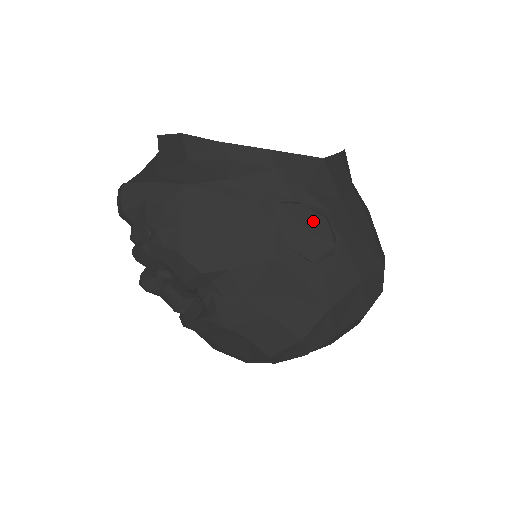
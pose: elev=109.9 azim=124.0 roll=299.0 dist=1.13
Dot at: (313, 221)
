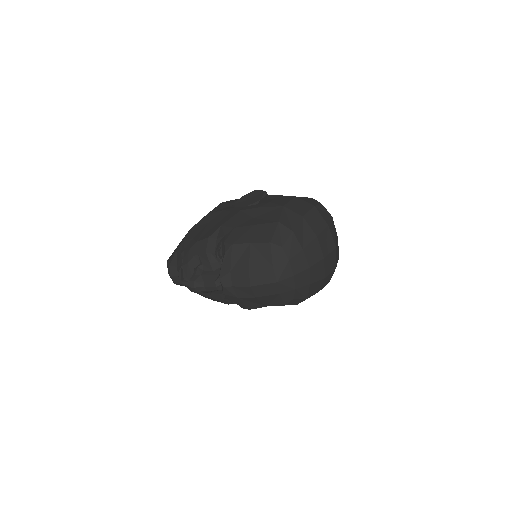
Dot at: (250, 195)
